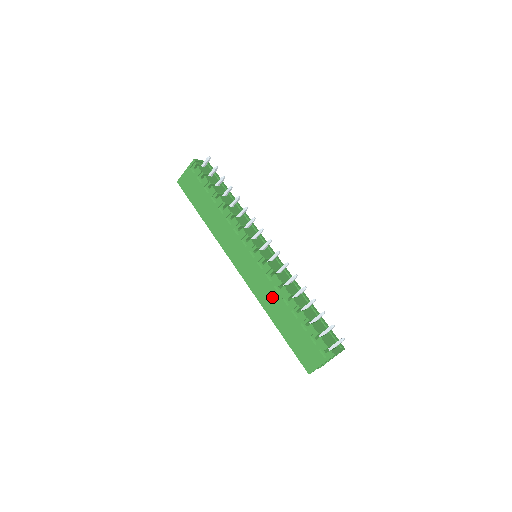
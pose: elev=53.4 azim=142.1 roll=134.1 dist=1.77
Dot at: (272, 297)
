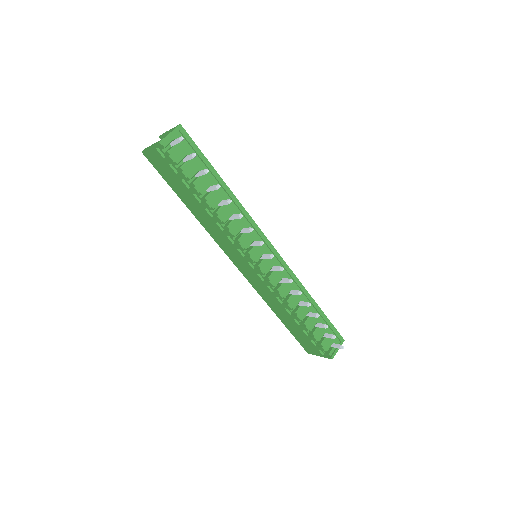
Dot at: (274, 302)
